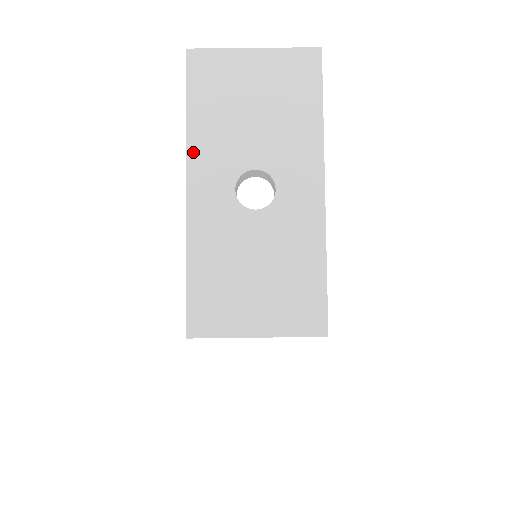
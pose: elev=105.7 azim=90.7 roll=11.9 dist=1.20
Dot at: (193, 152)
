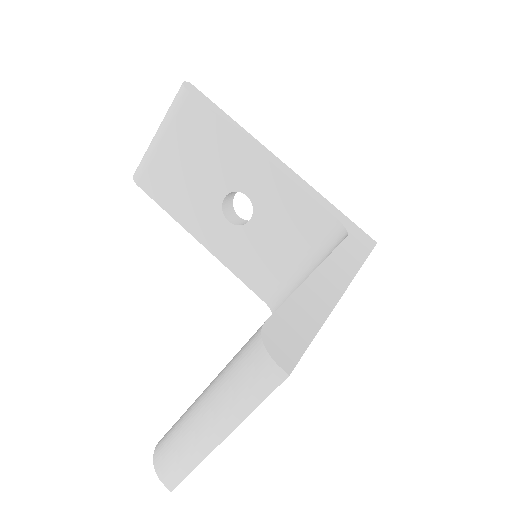
Dot at: occluded
